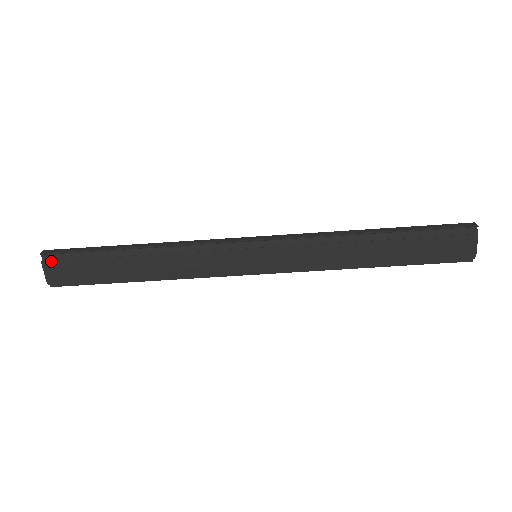
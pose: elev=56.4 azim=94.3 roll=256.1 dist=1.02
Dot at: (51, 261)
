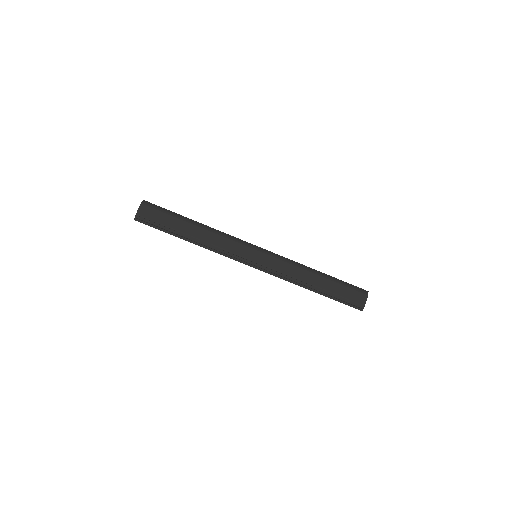
Dot at: (146, 206)
